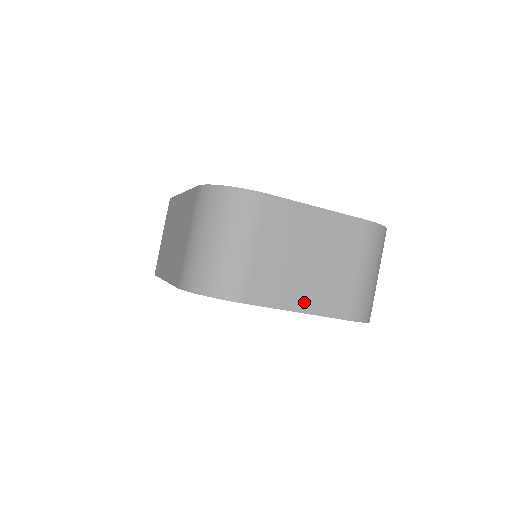
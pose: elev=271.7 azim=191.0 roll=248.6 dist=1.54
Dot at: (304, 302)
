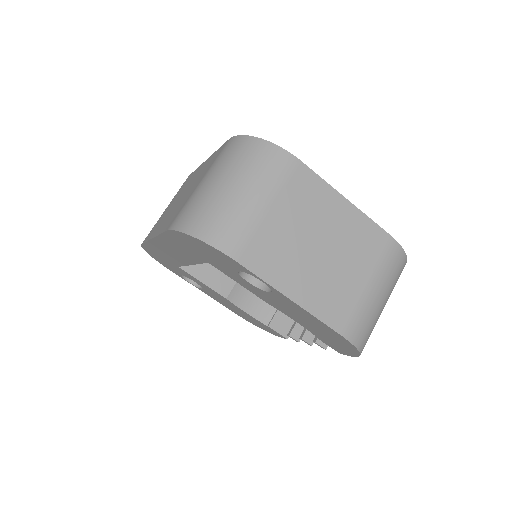
Dot at: (300, 291)
